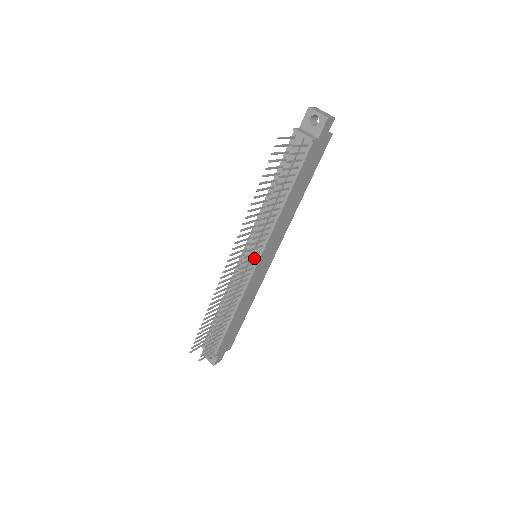
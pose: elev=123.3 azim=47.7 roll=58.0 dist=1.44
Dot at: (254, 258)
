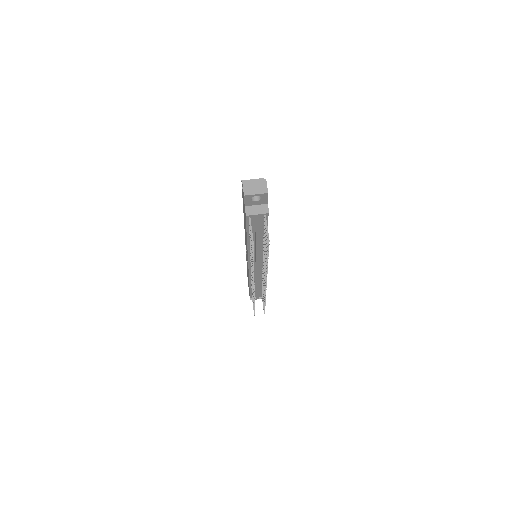
Dot at: occluded
